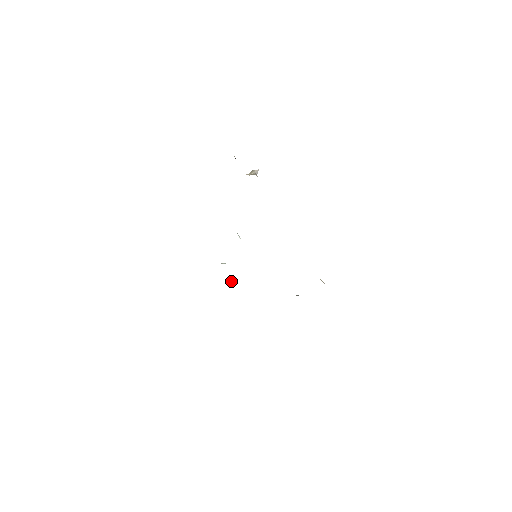
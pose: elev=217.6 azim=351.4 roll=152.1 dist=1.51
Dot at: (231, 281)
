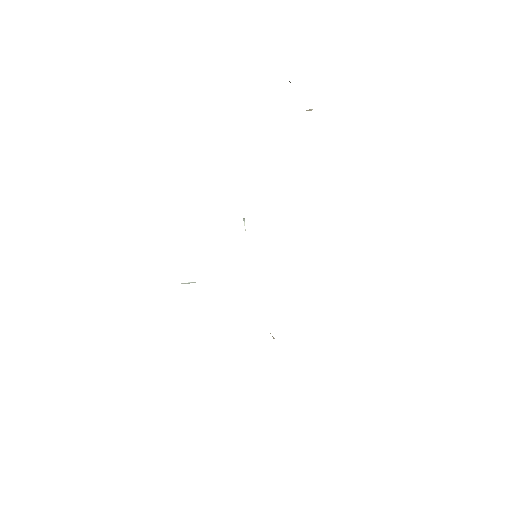
Dot at: occluded
